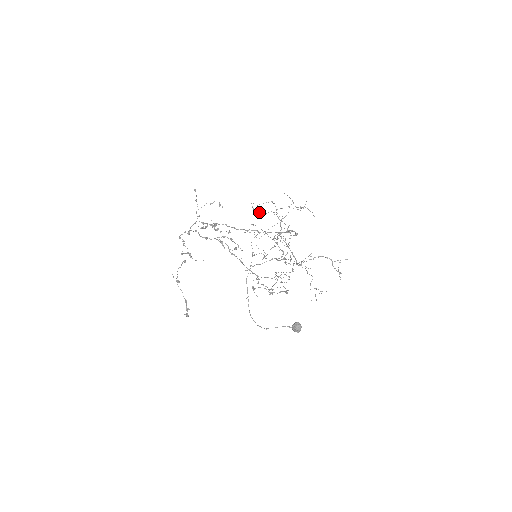
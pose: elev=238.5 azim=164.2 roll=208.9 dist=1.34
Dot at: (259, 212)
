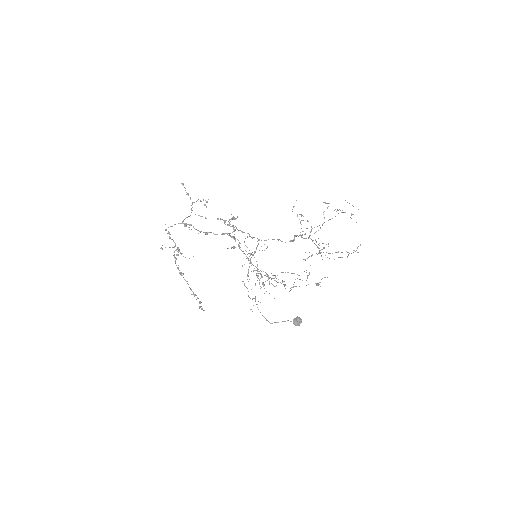
Dot at: occluded
